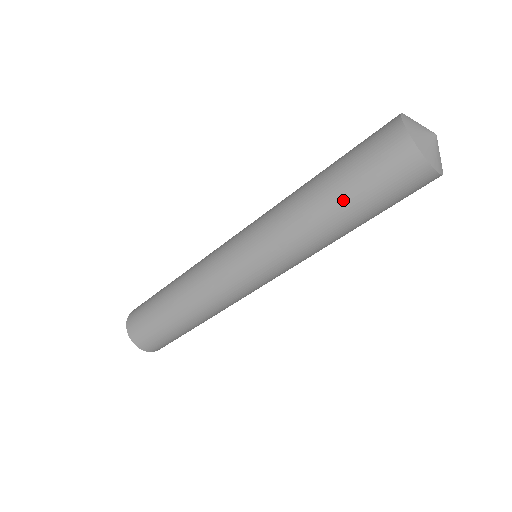
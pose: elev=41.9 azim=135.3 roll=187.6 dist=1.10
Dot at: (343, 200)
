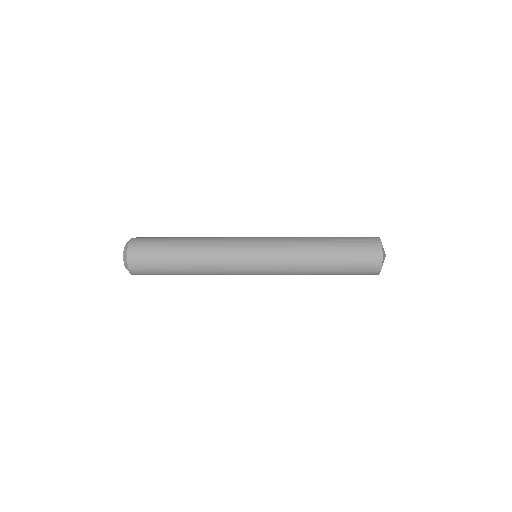
Dot at: (334, 274)
